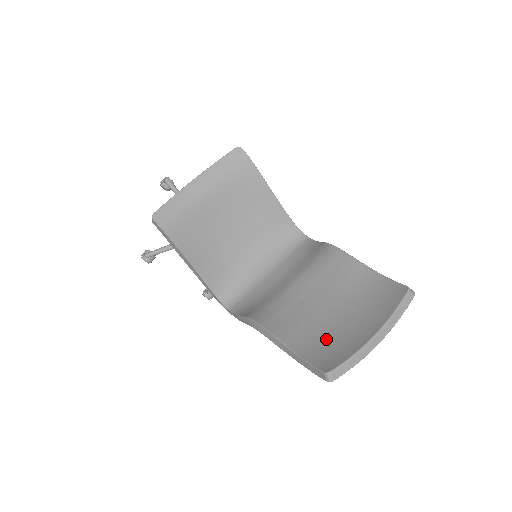
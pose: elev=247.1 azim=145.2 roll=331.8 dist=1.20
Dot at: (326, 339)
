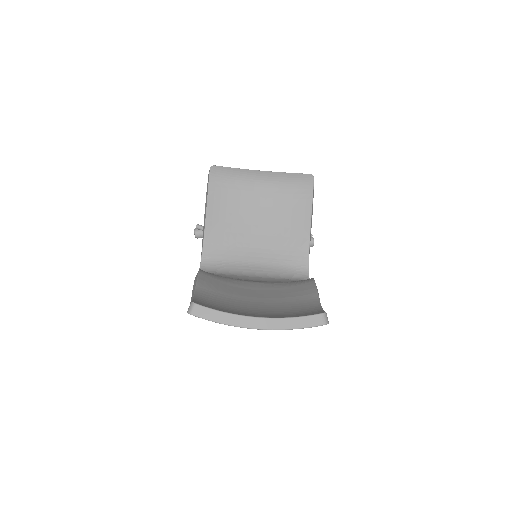
Dot at: (227, 305)
